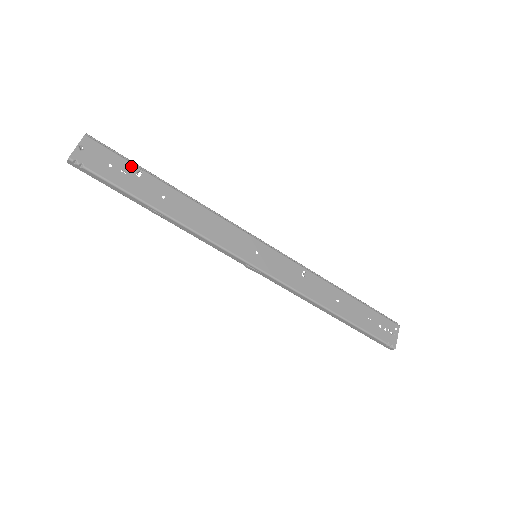
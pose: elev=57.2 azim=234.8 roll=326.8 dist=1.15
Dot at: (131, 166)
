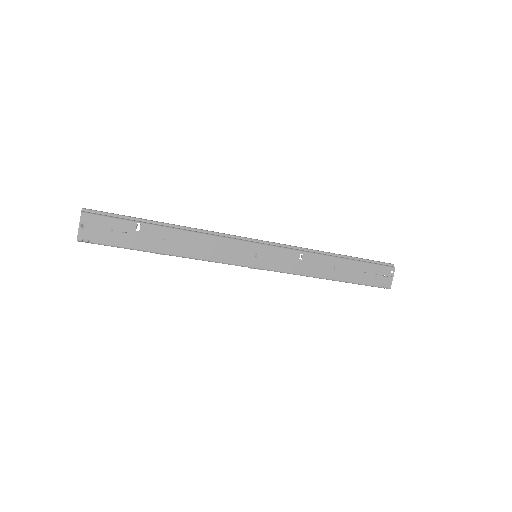
Dot at: (129, 224)
